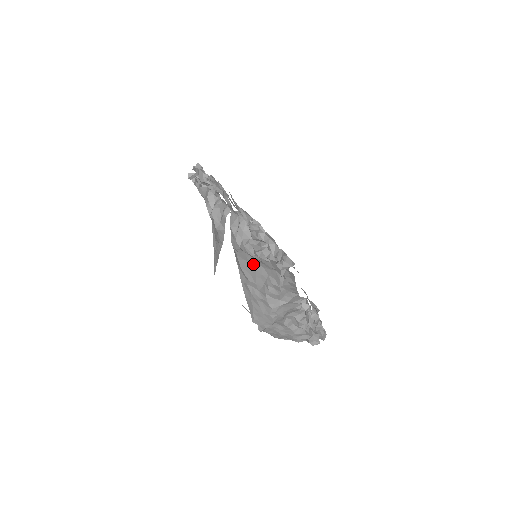
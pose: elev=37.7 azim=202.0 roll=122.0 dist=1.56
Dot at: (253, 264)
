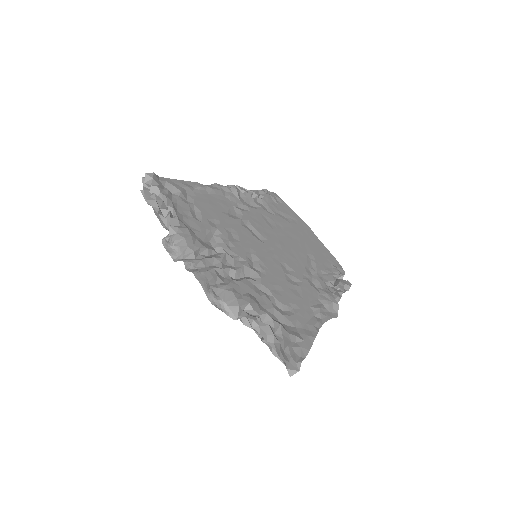
Dot at: occluded
